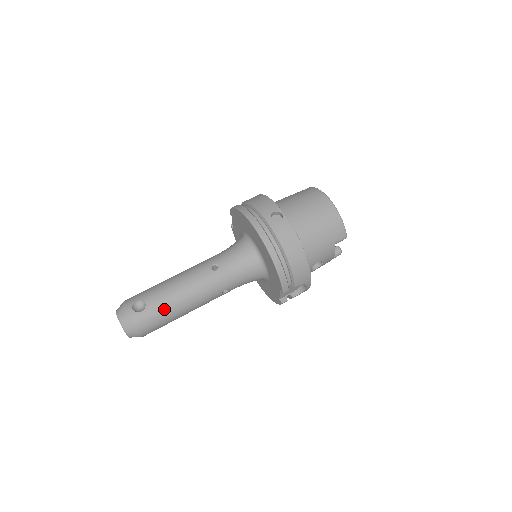
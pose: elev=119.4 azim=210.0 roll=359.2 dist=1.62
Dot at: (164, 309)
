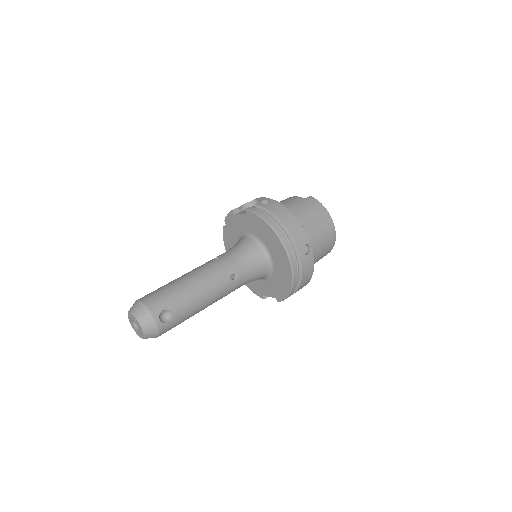
Dot at: (186, 317)
